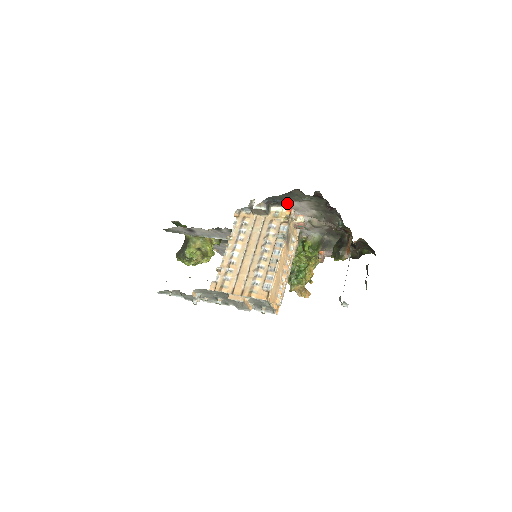
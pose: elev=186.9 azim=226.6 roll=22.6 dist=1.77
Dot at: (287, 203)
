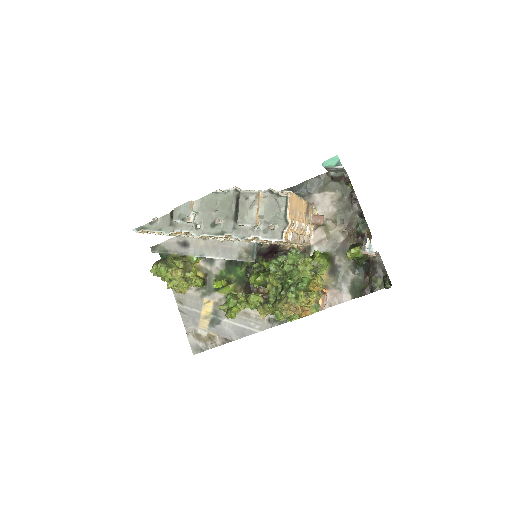
Dot at: (310, 198)
